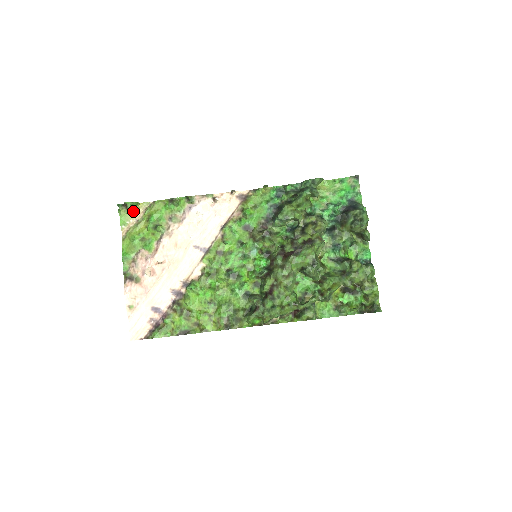
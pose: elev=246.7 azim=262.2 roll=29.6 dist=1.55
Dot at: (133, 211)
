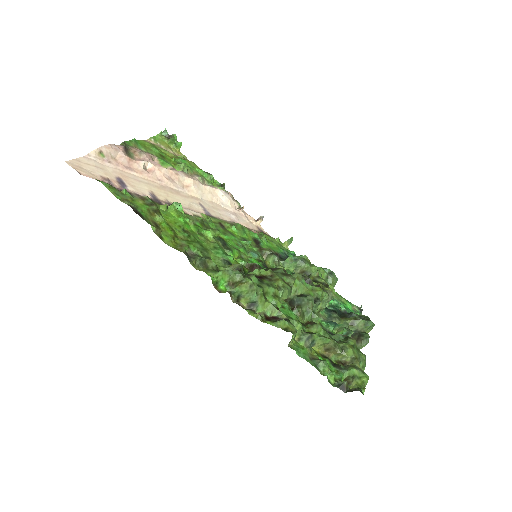
Dot at: (169, 146)
